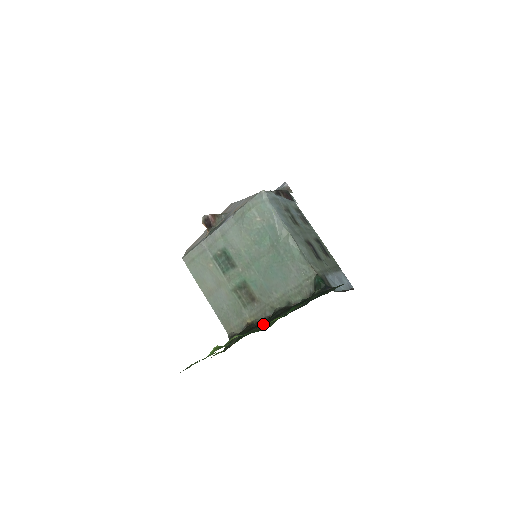
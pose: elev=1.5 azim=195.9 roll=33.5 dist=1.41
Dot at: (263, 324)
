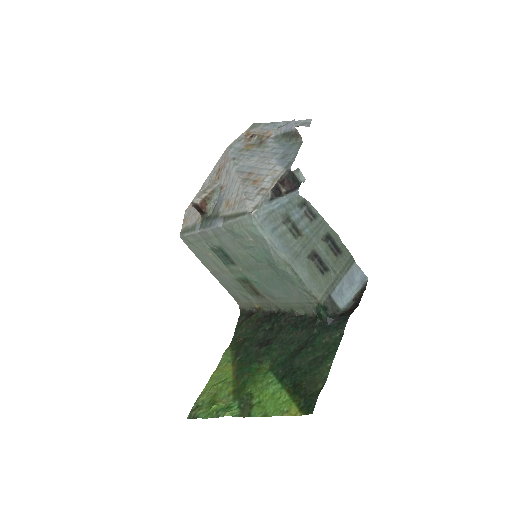
Dot at: (263, 349)
